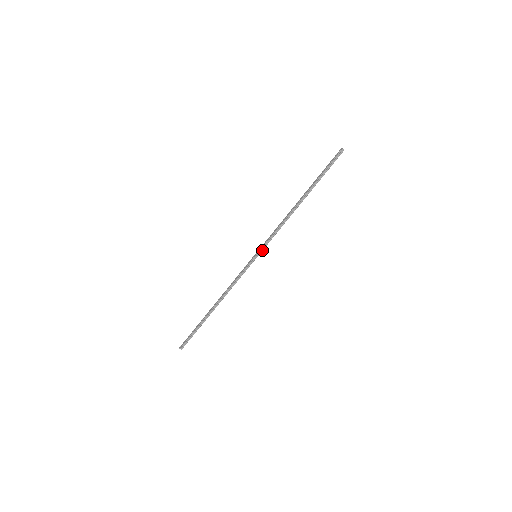
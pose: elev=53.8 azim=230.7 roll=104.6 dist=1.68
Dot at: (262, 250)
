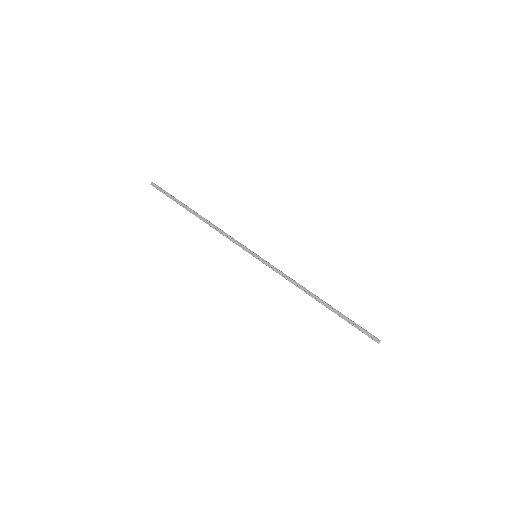
Dot at: (263, 262)
